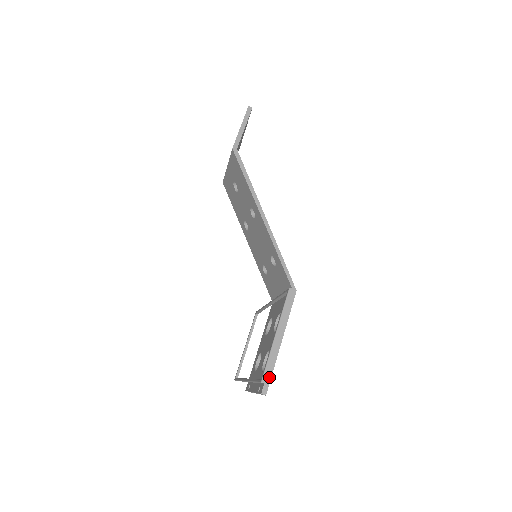
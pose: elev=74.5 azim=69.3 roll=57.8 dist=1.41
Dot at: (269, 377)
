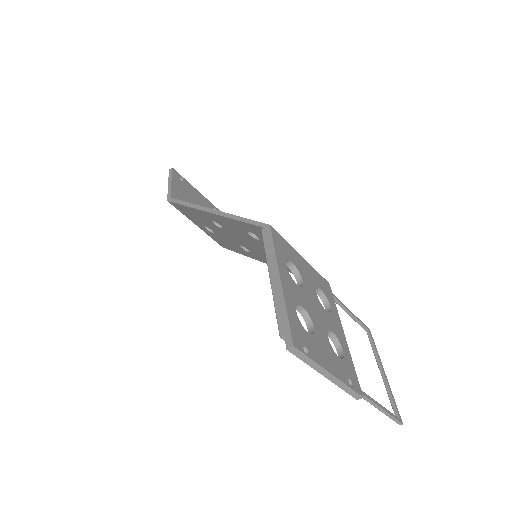
Dot at: (286, 324)
